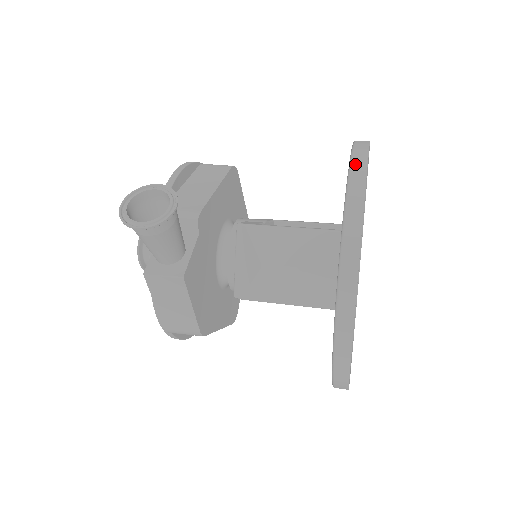
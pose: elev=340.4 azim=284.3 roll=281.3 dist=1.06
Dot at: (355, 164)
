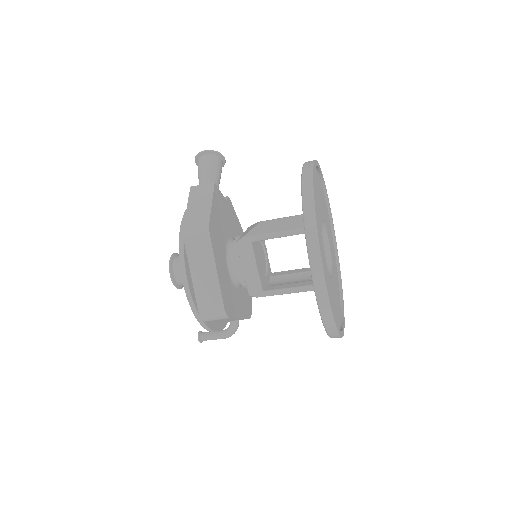
Dot at: occluded
